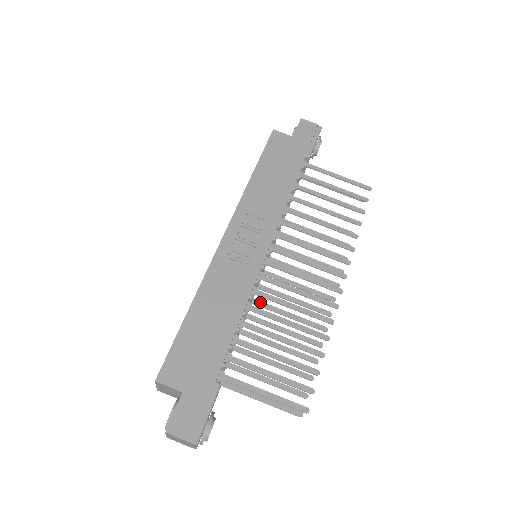
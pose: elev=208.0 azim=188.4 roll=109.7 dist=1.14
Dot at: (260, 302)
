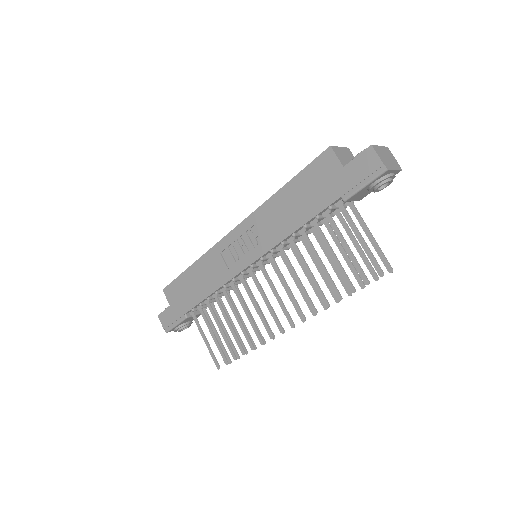
Dot at: occluded
